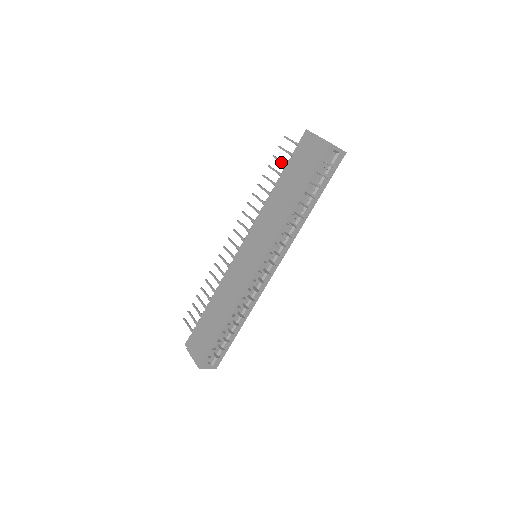
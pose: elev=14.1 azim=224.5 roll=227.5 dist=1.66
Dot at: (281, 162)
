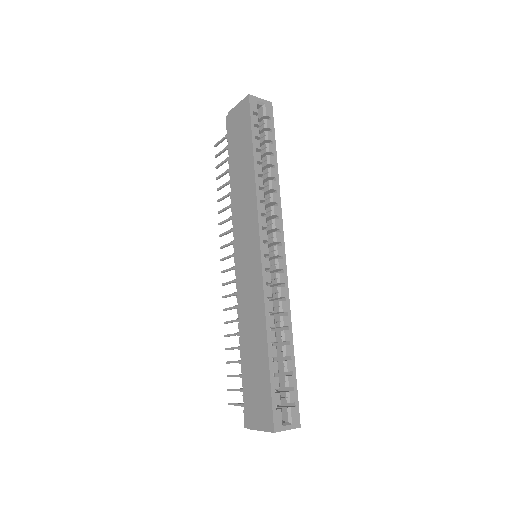
Dot at: (224, 162)
